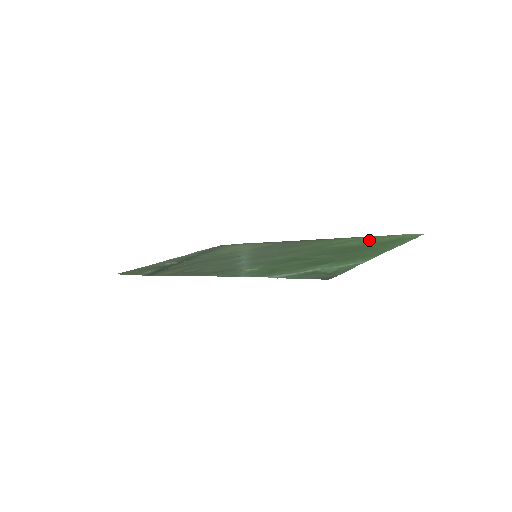
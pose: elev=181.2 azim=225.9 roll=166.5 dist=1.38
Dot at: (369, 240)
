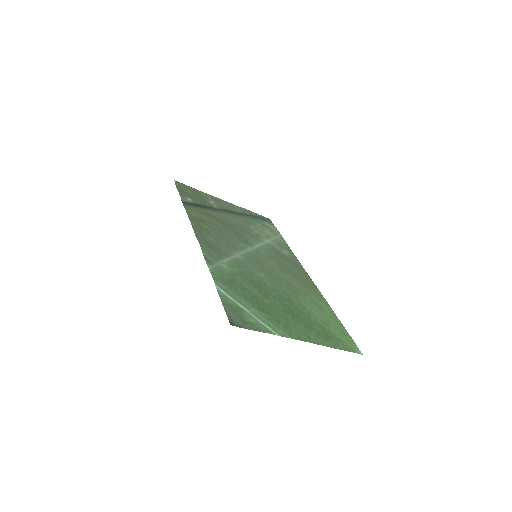
Dot at: (327, 320)
